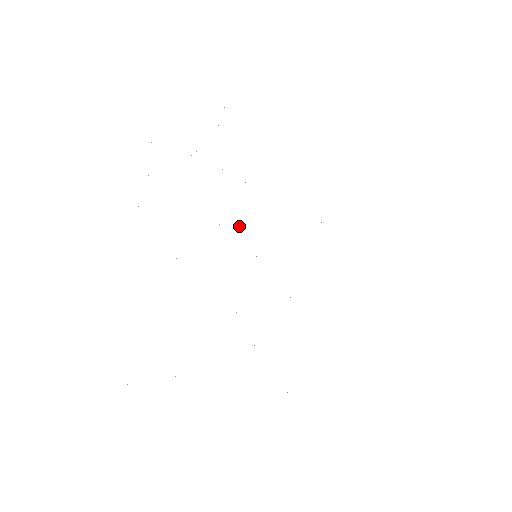
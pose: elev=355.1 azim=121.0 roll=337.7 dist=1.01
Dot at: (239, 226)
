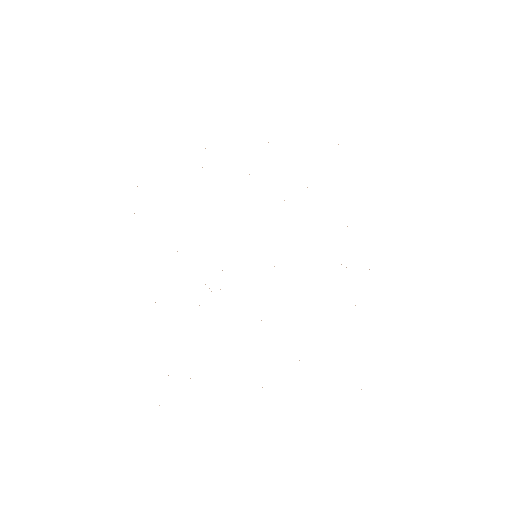
Dot at: occluded
